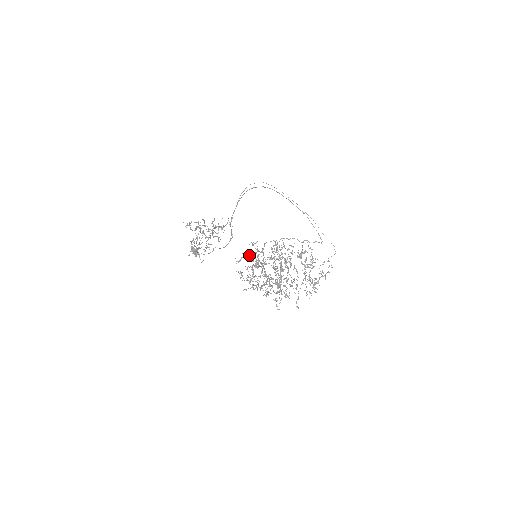
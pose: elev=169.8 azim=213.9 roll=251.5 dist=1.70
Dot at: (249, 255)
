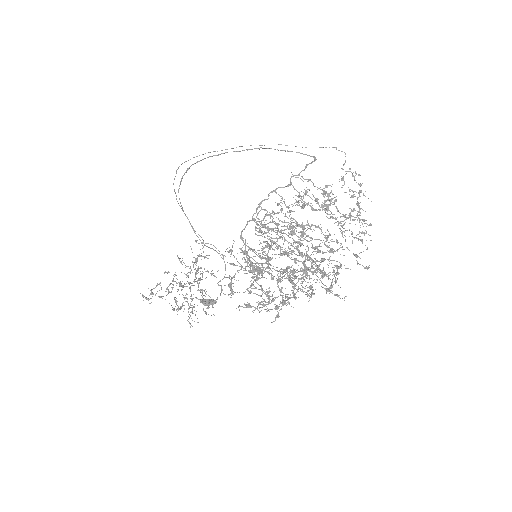
Dot at: occluded
